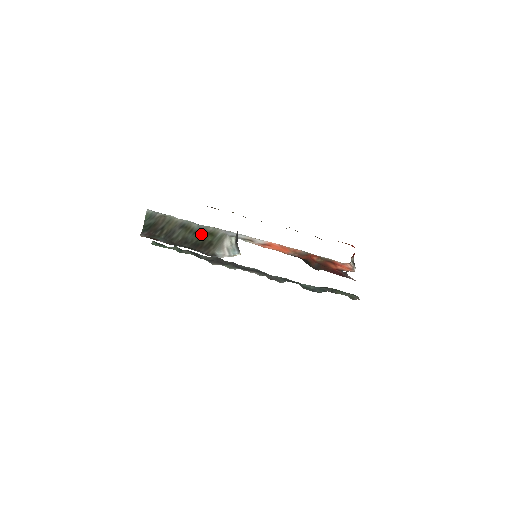
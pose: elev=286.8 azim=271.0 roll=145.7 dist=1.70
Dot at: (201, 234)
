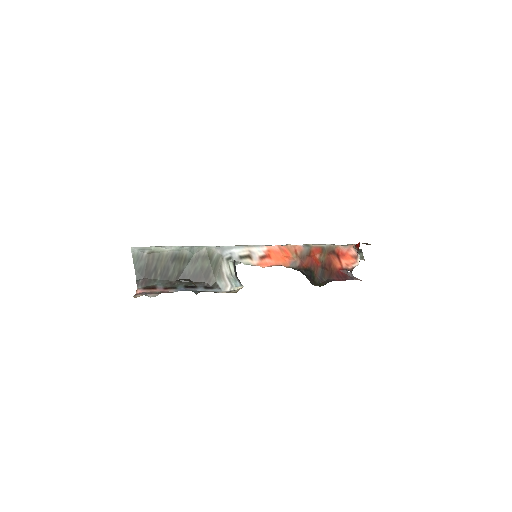
Dot at: (196, 261)
